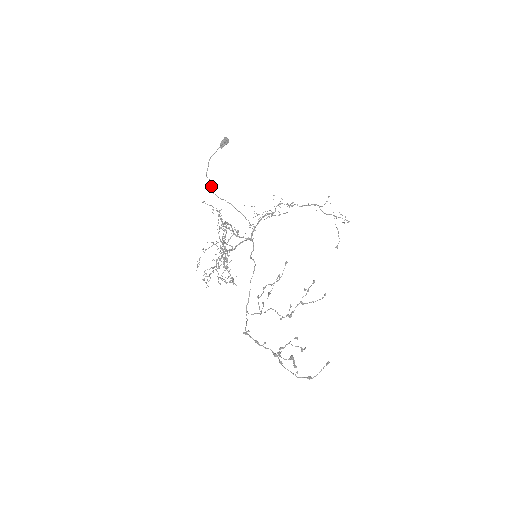
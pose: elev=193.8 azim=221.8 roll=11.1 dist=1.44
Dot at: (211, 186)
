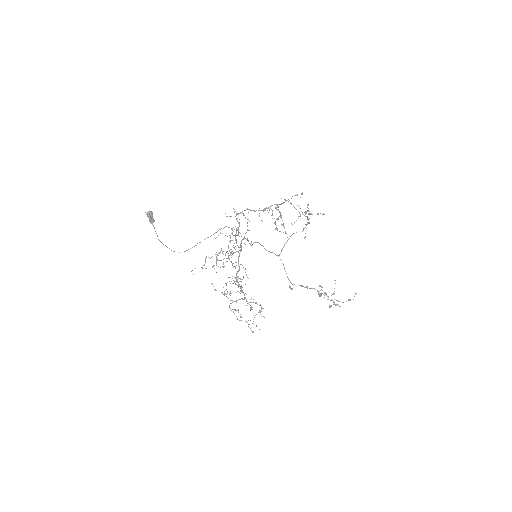
Dot at: occluded
